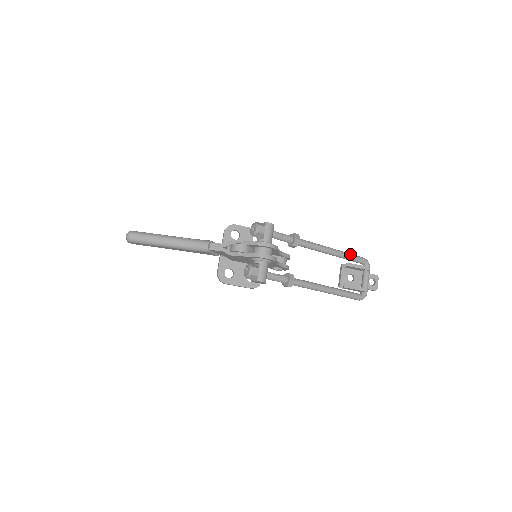
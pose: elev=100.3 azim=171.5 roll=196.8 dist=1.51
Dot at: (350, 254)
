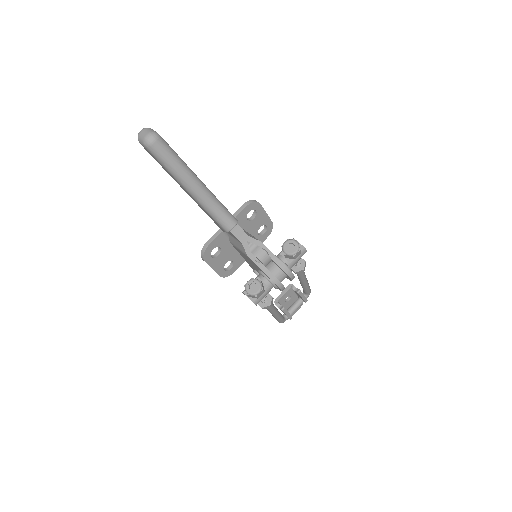
Dot at: (309, 286)
